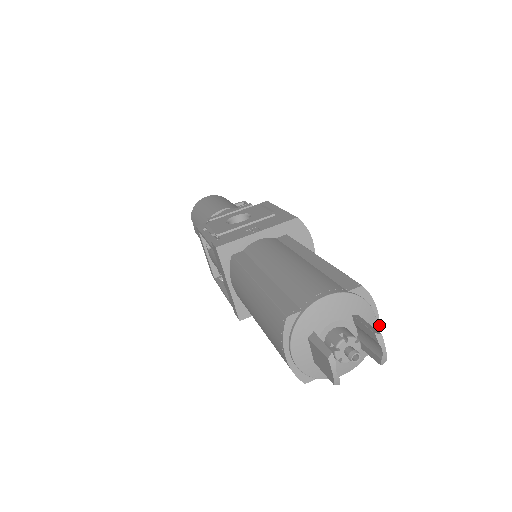
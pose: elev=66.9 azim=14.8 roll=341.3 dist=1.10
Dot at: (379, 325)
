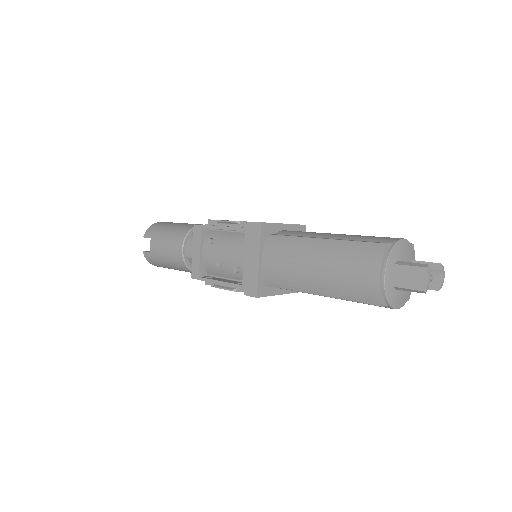
Dot at: occluded
